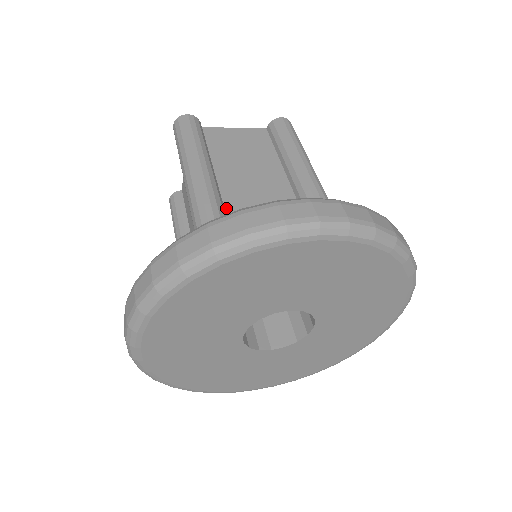
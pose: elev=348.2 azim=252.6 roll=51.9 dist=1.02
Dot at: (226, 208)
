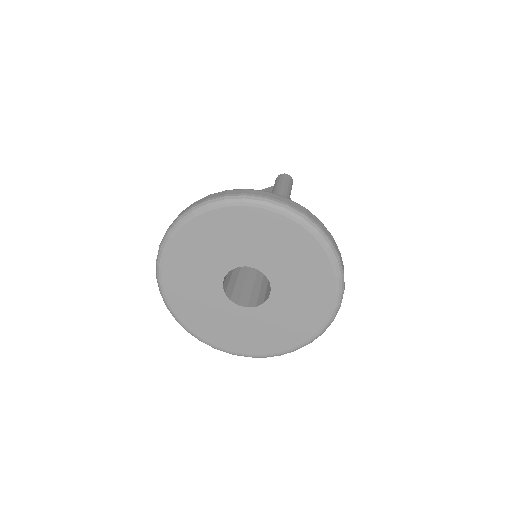
Dot at: occluded
